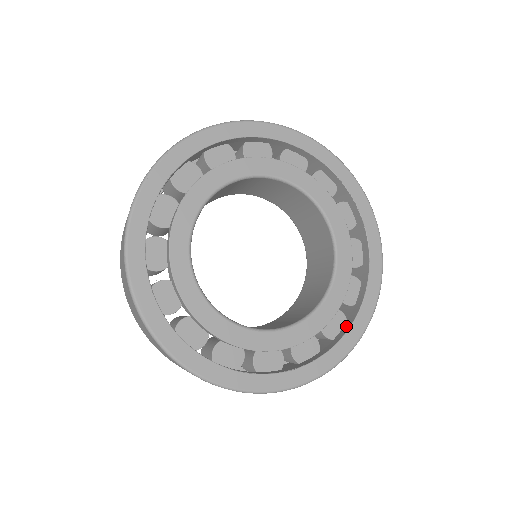
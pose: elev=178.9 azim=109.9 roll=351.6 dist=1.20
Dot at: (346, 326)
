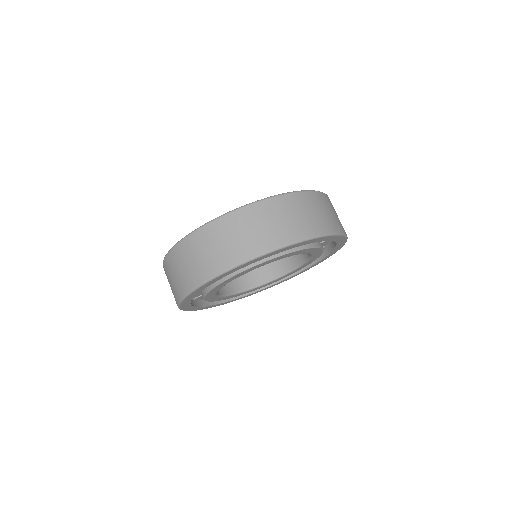
Dot at: occluded
